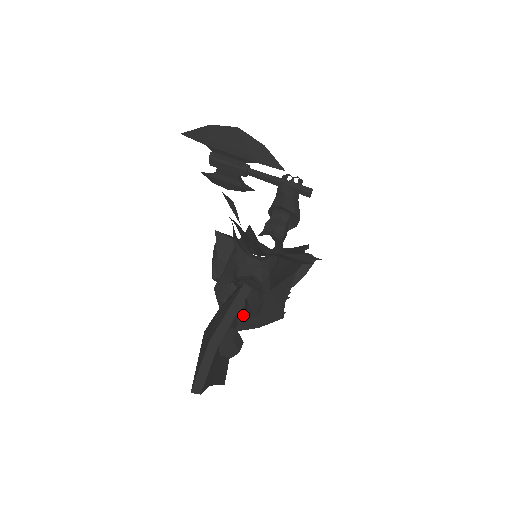
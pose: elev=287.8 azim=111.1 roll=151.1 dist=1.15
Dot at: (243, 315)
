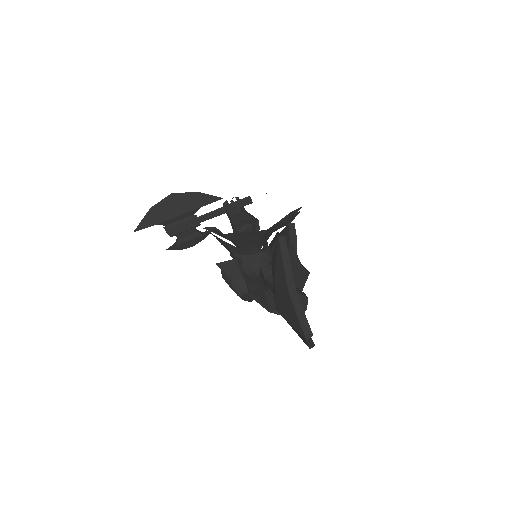
Dot at: occluded
